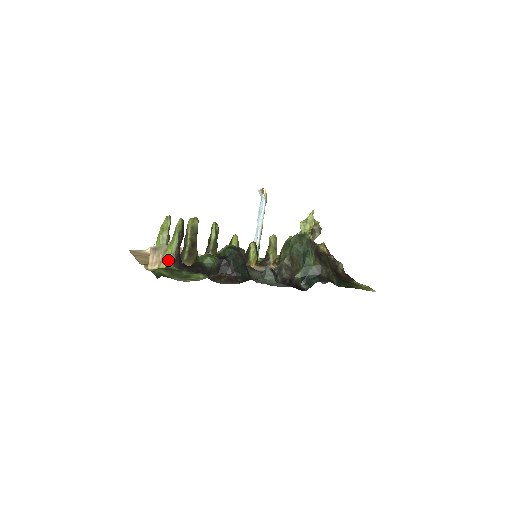
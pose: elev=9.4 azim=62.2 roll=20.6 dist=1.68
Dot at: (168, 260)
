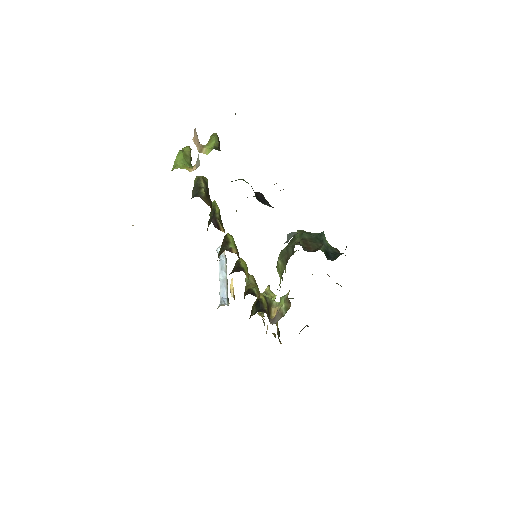
Dot at: (212, 148)
